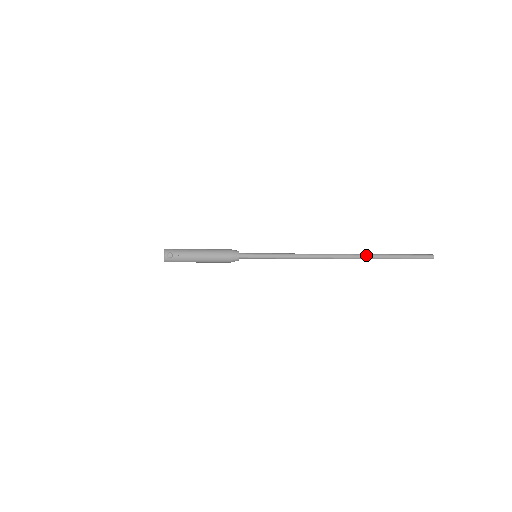
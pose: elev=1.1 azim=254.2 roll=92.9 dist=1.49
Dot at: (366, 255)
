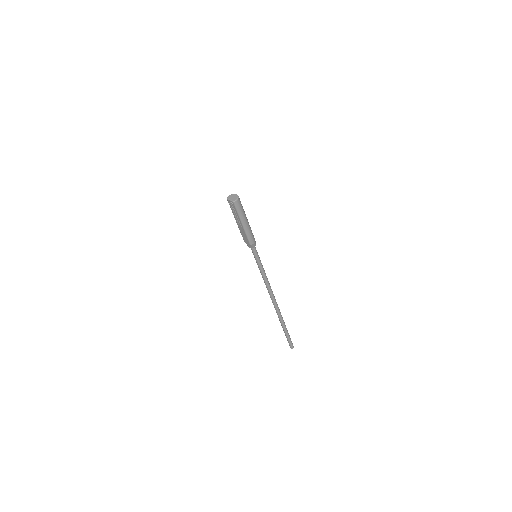
Dot at: occluded
